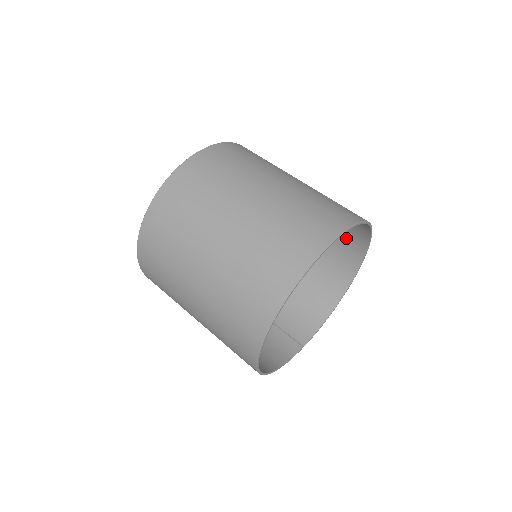
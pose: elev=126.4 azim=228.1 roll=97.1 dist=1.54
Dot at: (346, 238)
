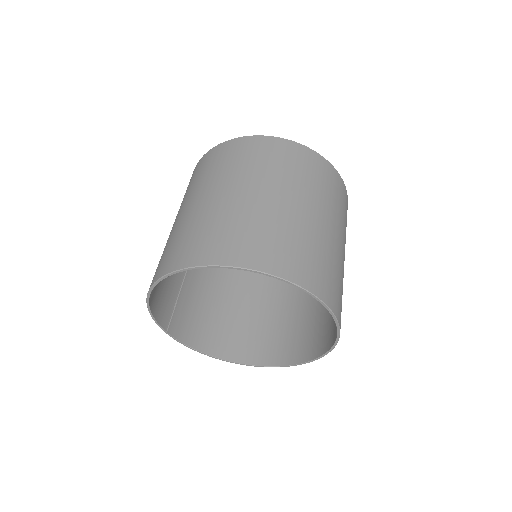
Dot at: (288, 343)
